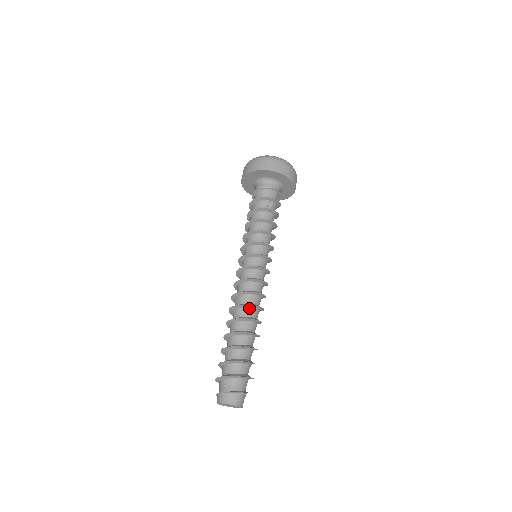
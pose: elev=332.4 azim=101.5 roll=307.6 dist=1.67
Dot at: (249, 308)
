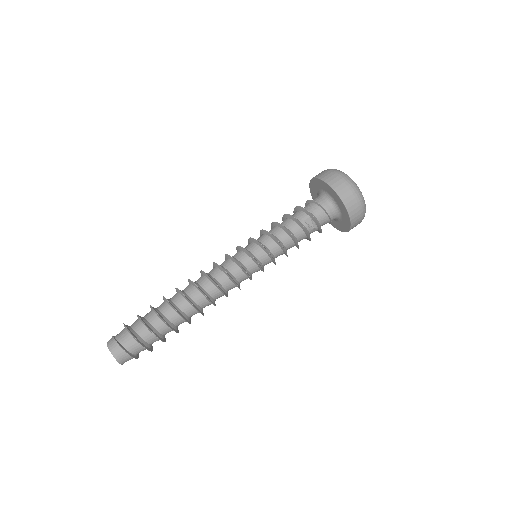
Dot at: (204, 297)
